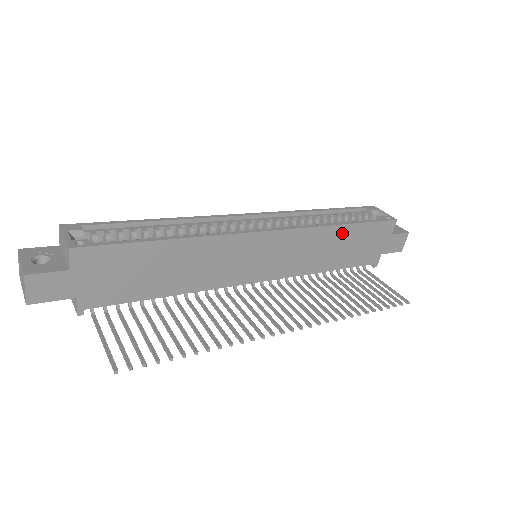
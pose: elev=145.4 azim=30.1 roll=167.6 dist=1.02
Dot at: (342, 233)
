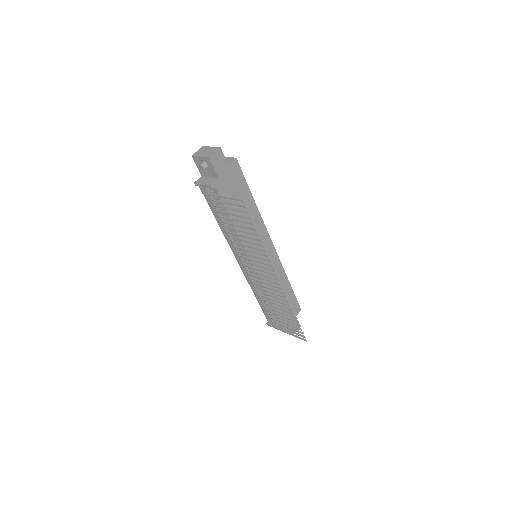
Dot at: (286, 286)
